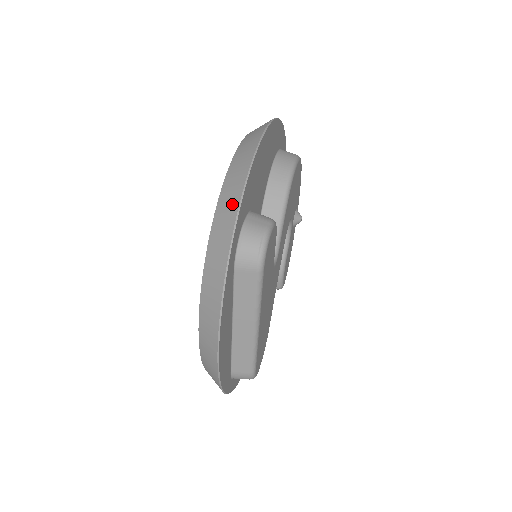
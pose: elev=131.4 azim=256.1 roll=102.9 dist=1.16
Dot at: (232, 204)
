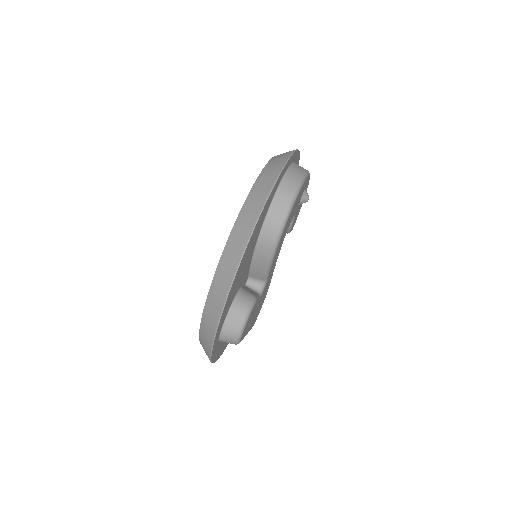
Dot at: (210, 329)
